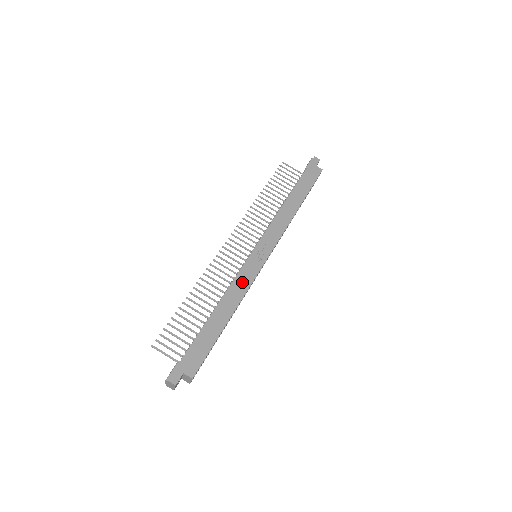
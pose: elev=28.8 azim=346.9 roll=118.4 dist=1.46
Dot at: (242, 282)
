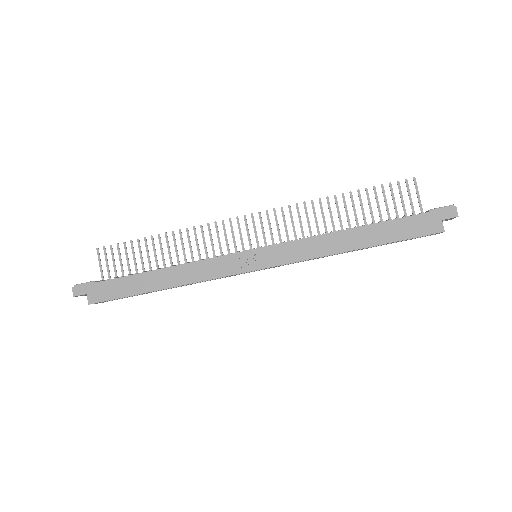
Dot at: (206, 269)
